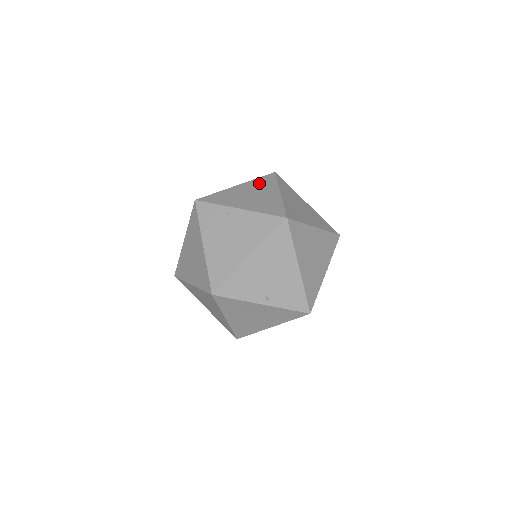
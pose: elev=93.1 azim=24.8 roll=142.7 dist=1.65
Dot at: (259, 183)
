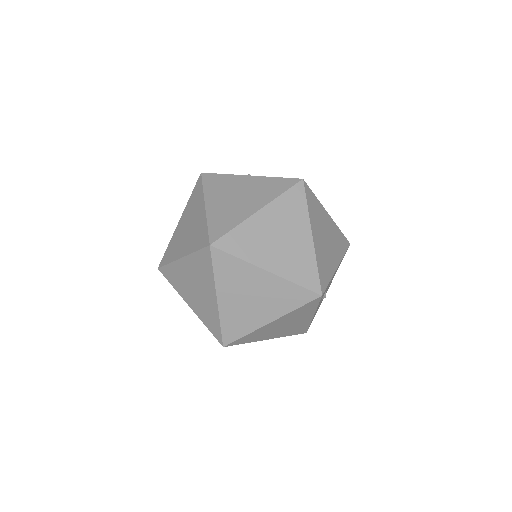
Dot at: (198, 266)
